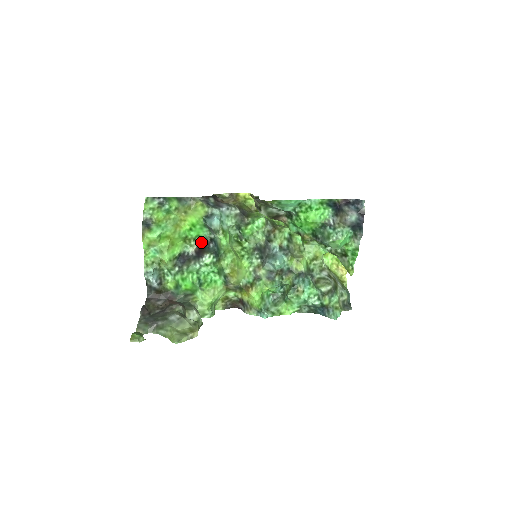
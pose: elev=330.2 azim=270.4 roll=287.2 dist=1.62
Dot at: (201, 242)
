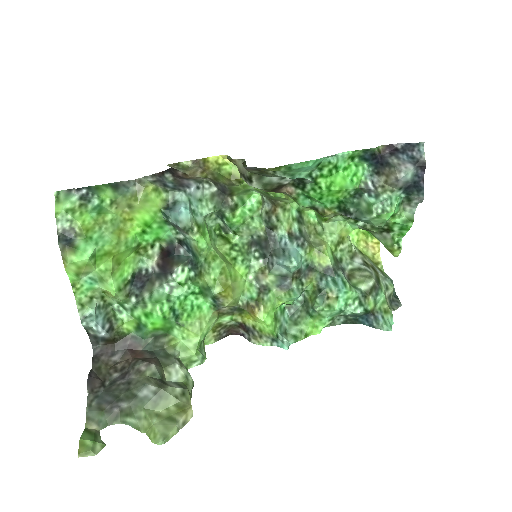
Dot at: (164, 247)
